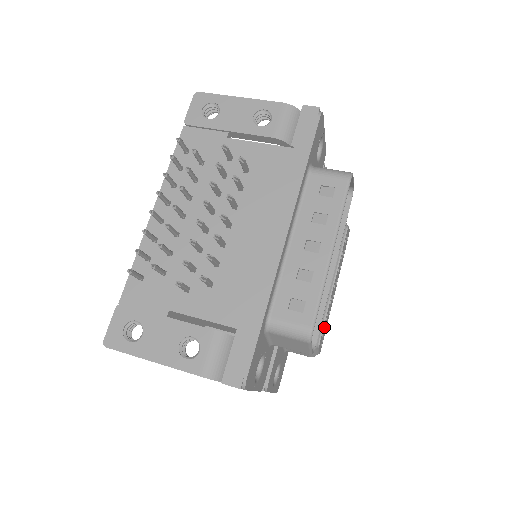
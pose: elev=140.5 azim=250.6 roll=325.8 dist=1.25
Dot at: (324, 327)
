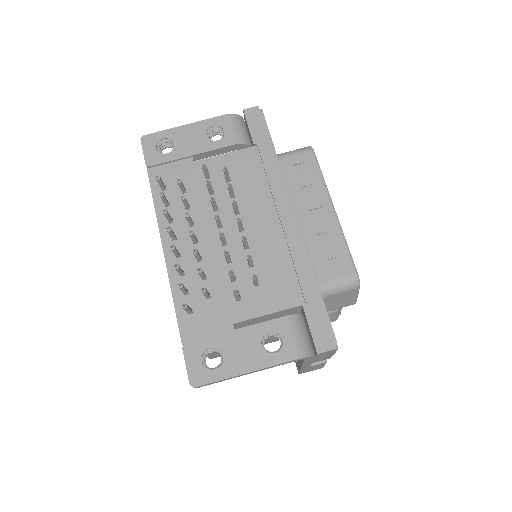
Dot at: occluded
